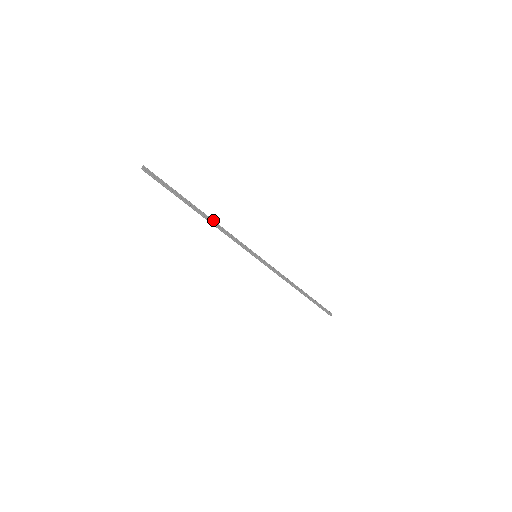
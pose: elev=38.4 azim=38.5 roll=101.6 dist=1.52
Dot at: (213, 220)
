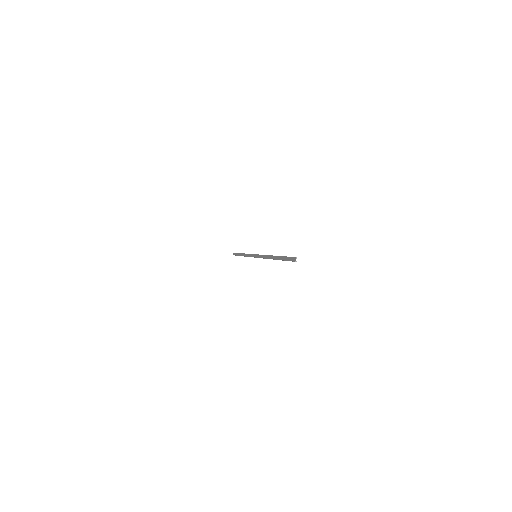
Dot at: occluded
